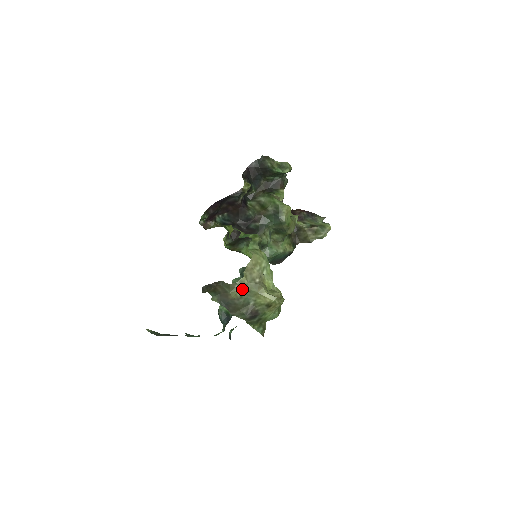
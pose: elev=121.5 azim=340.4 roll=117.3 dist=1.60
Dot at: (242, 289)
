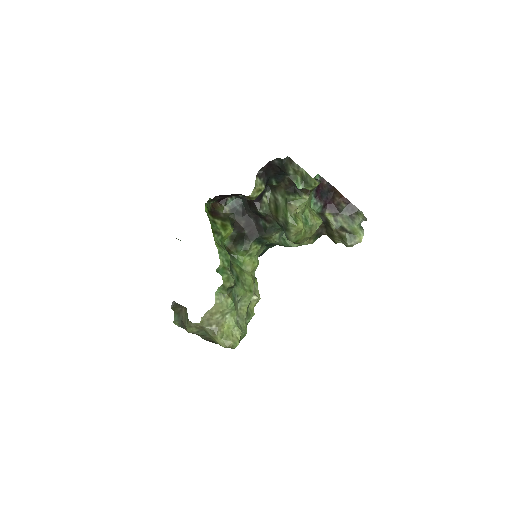
Dot at: (198, 328)
